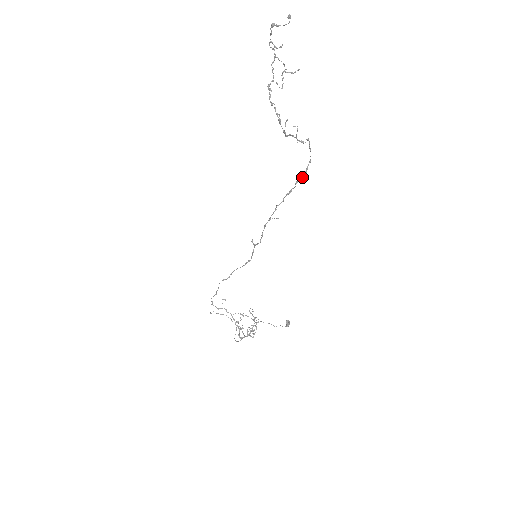
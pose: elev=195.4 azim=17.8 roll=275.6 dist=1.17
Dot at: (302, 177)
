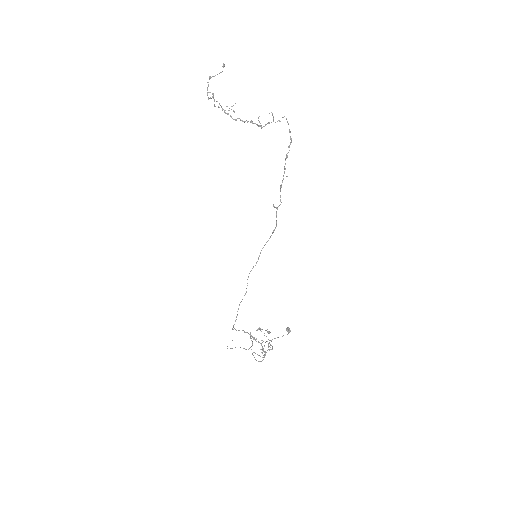
Dot at: (291, 142)
